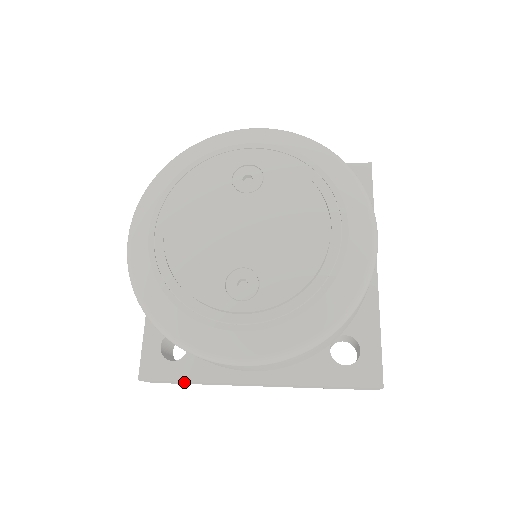
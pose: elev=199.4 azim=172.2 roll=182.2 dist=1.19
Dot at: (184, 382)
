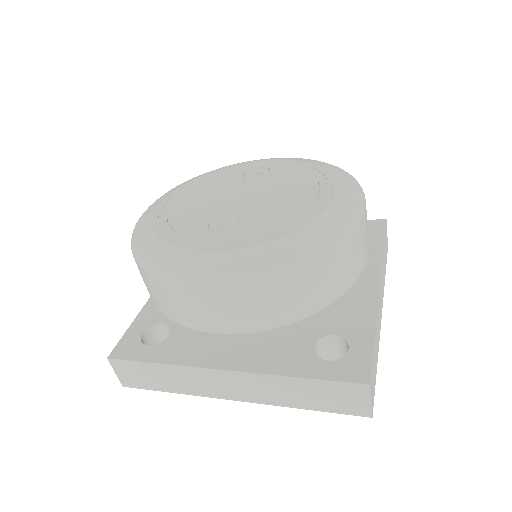
Dot at: (152, 371)
